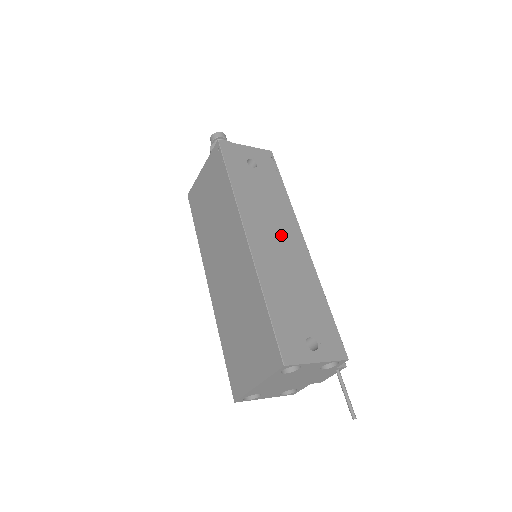
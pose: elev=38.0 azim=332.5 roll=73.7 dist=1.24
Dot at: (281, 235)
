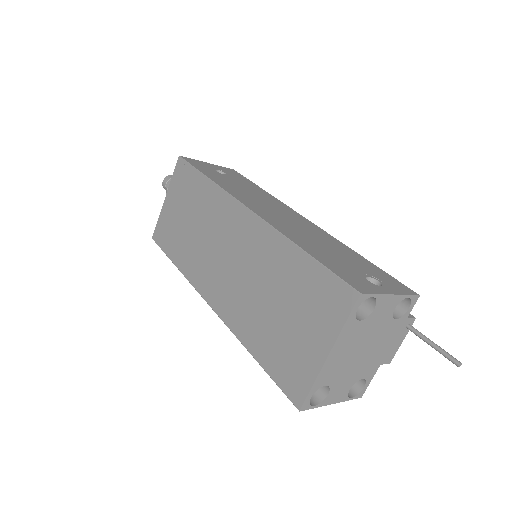
Dot at: (281, 212)
